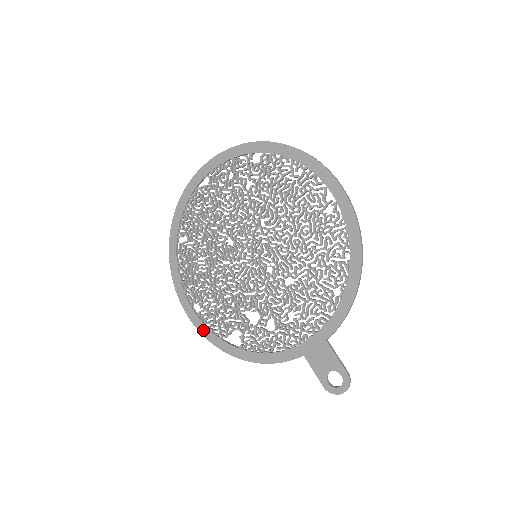
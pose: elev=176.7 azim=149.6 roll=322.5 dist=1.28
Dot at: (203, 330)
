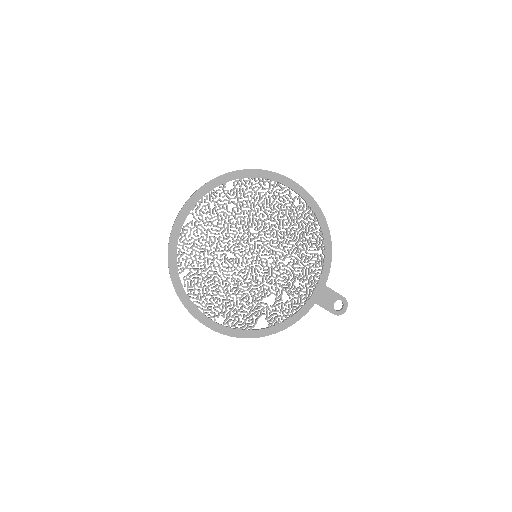
Dot at: (233, 333)
